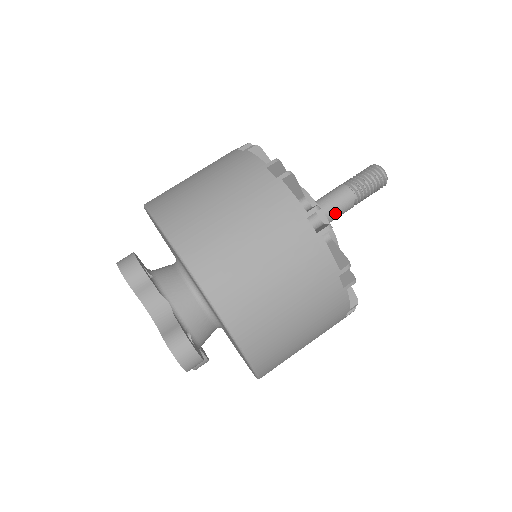
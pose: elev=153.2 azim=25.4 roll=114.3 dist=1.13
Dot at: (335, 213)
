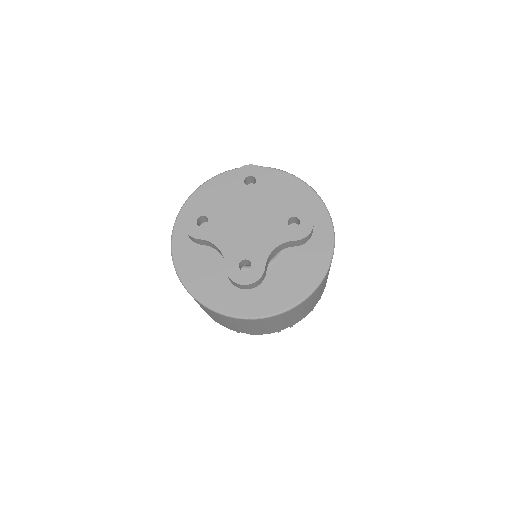
Dot at: occluded
